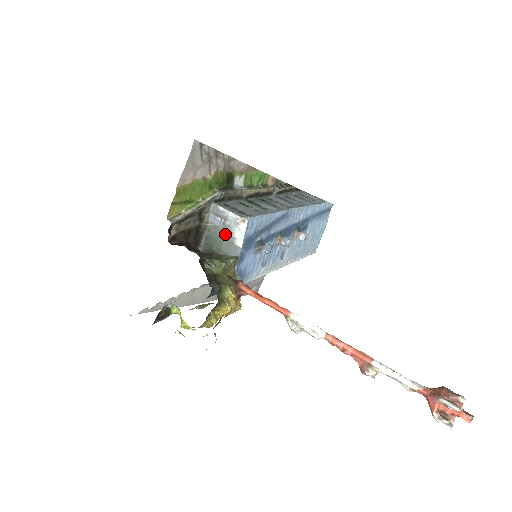
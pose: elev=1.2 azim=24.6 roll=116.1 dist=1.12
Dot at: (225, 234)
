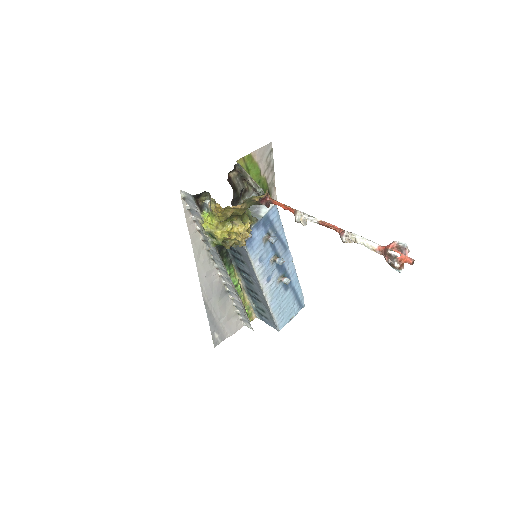
Dot at: (254, 209)
